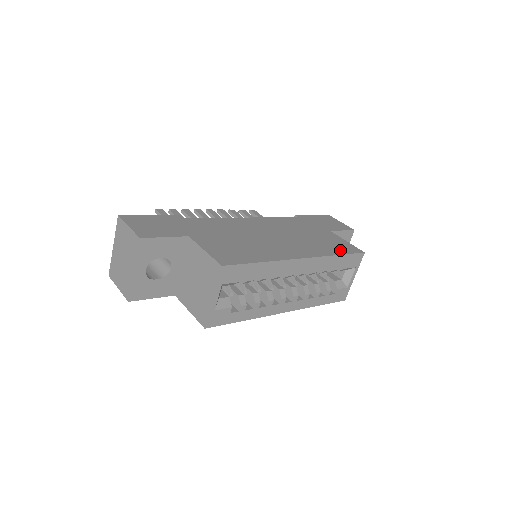
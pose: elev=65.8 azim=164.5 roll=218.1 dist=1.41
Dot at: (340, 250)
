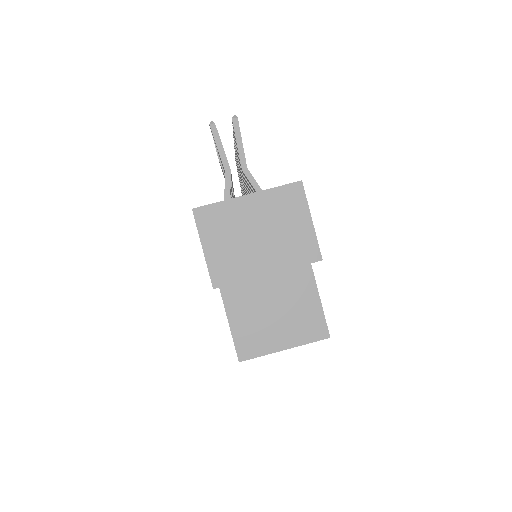
Dot at: occluded
